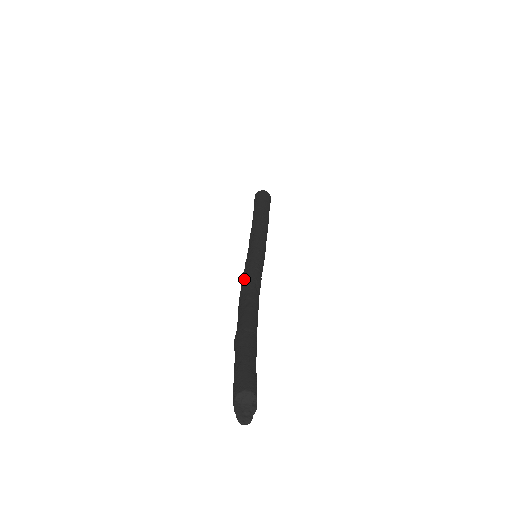
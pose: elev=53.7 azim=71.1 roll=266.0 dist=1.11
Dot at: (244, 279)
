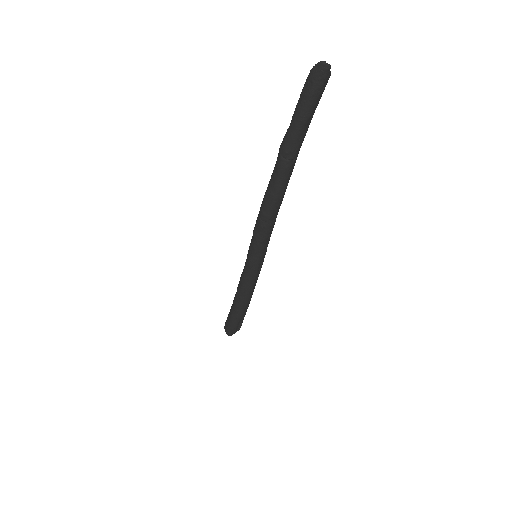
Dot at: occluded
